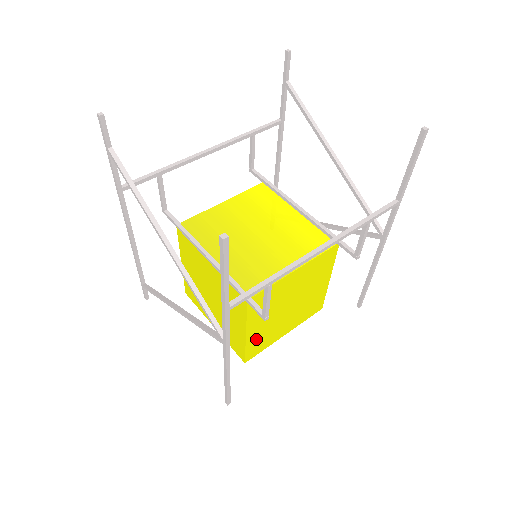
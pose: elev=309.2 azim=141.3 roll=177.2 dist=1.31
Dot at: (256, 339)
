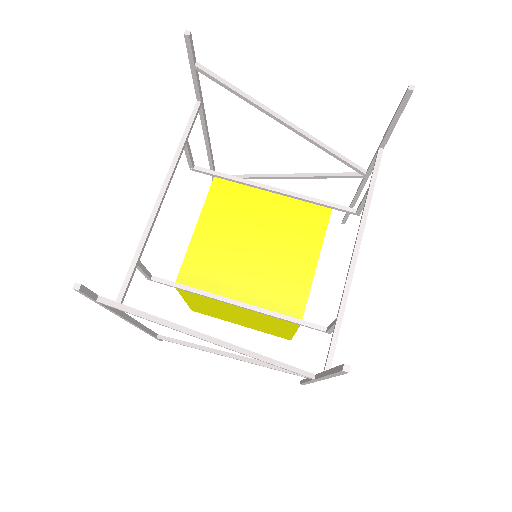
Dot at: occluded
